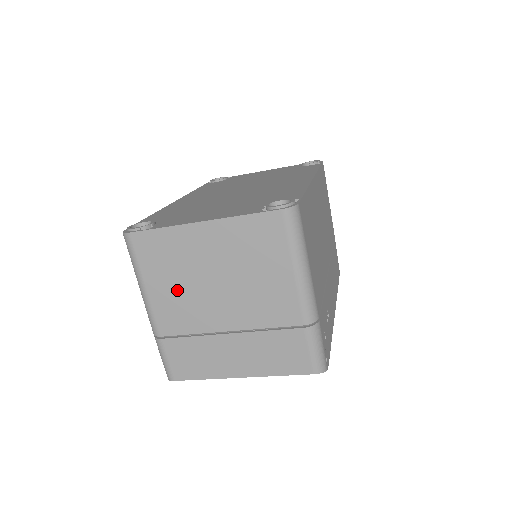
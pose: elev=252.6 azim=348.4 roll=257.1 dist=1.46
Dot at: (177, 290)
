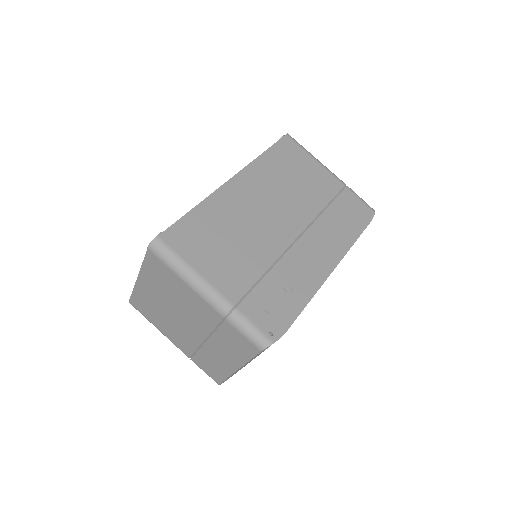
Dot at: (168, 325)
